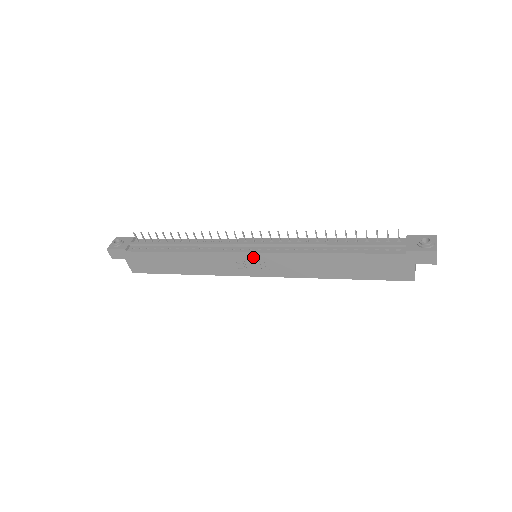
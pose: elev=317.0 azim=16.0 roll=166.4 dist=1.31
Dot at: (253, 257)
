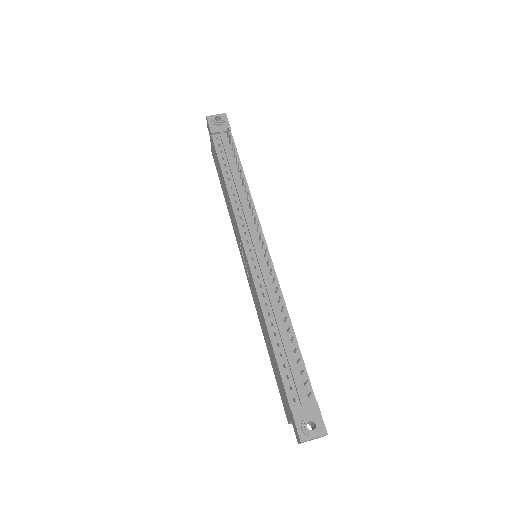
Dot at: (245, 256)
